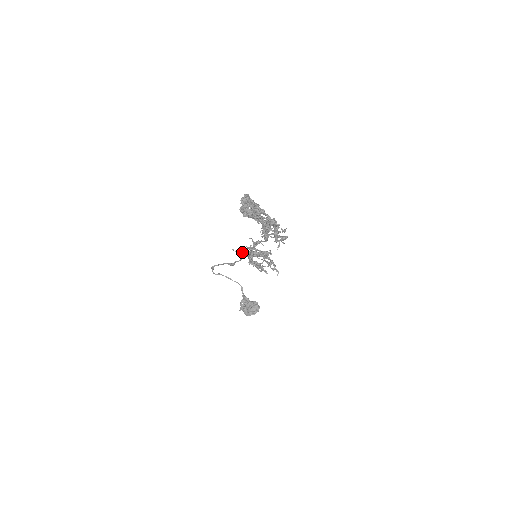
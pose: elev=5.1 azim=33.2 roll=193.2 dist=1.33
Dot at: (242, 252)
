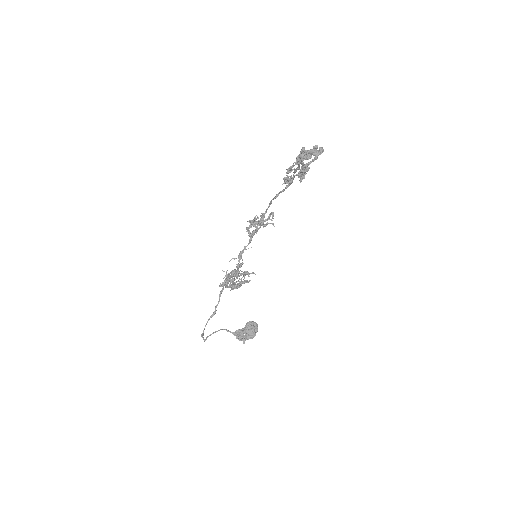
Dot at: (226, 283)
